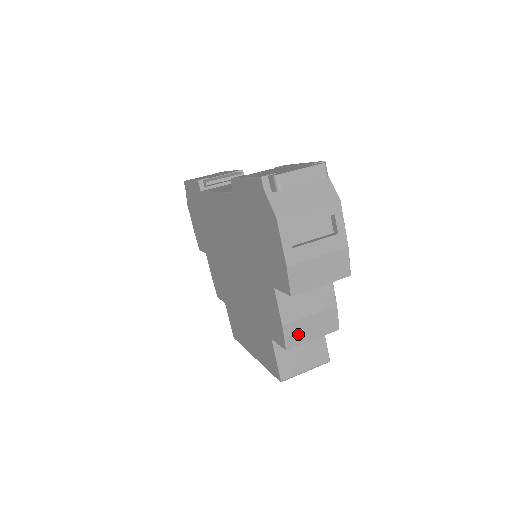
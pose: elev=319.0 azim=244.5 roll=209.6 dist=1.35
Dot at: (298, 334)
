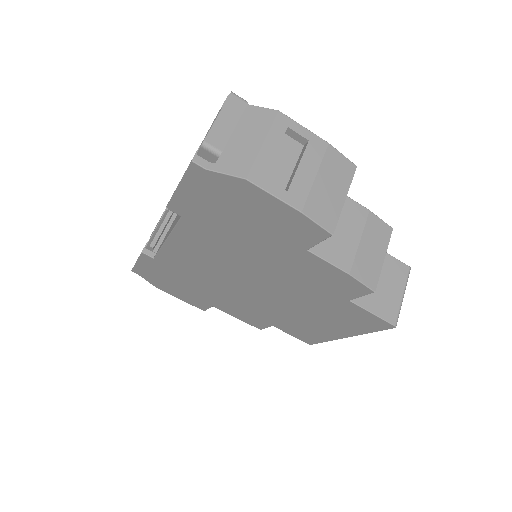
Dot at: (368, 268)
